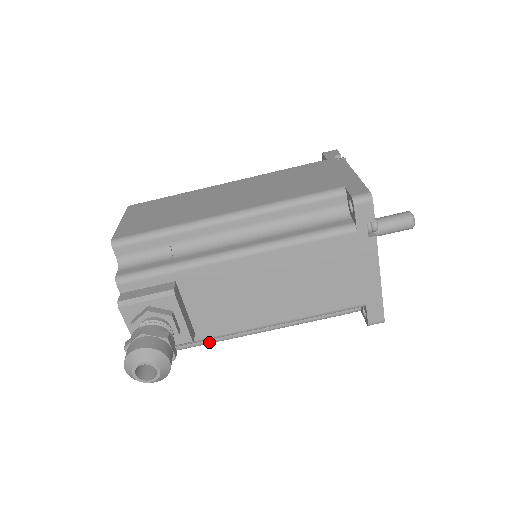
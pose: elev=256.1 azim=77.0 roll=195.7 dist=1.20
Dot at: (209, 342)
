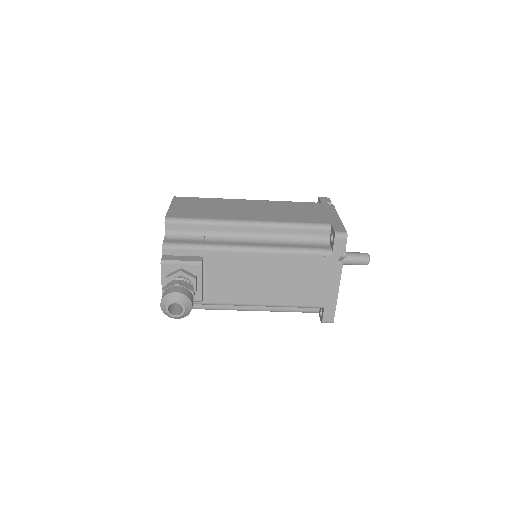
Dot at: (207, 308)
